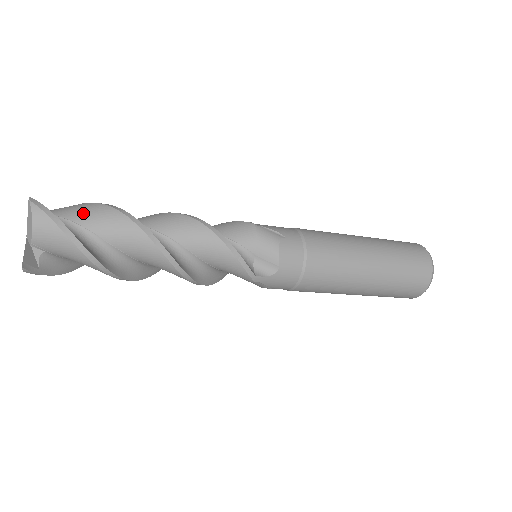
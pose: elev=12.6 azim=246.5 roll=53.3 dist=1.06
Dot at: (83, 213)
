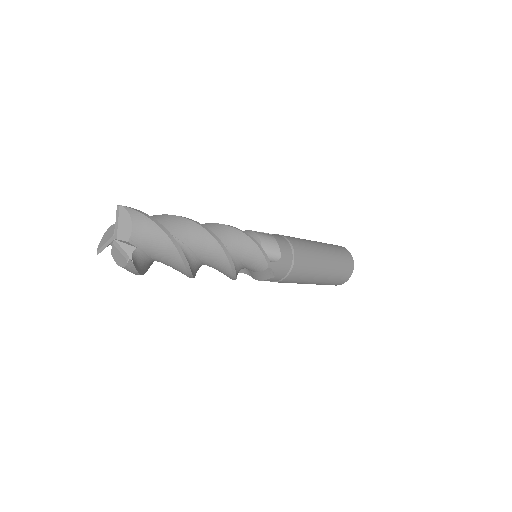
Dot at: occluded
